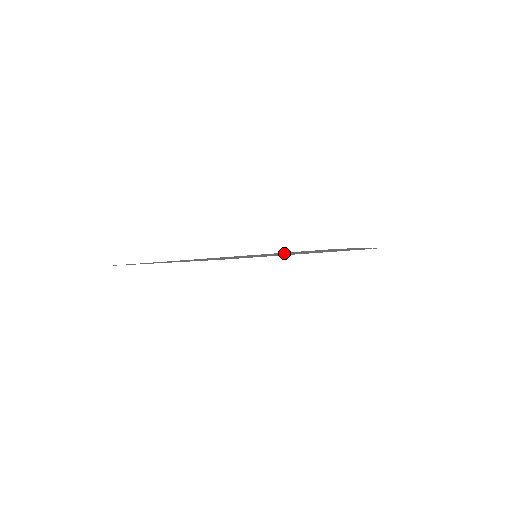
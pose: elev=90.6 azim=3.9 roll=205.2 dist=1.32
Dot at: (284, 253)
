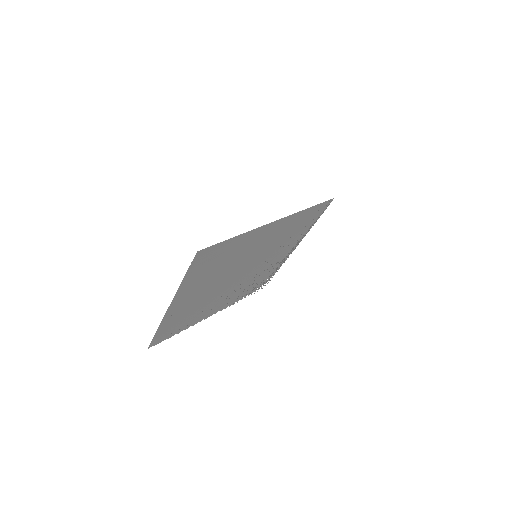
Dot at: (289, 231)
